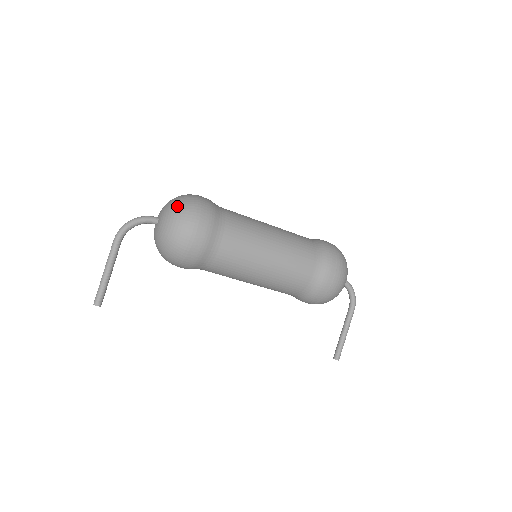
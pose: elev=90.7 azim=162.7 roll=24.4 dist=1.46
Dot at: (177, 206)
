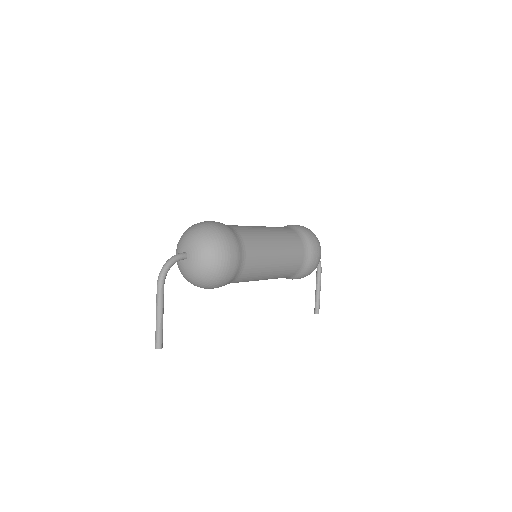
Dot at: (205, 239)
